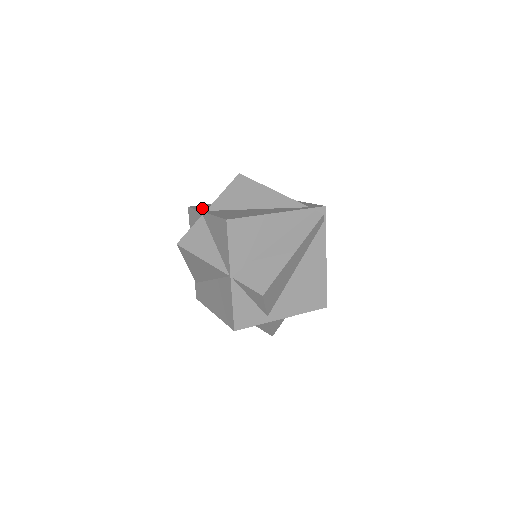
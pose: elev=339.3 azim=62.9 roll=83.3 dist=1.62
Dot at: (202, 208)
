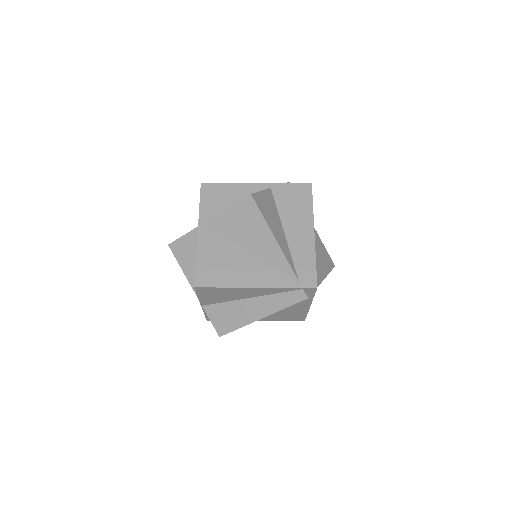
Dot at: (207, 205)
